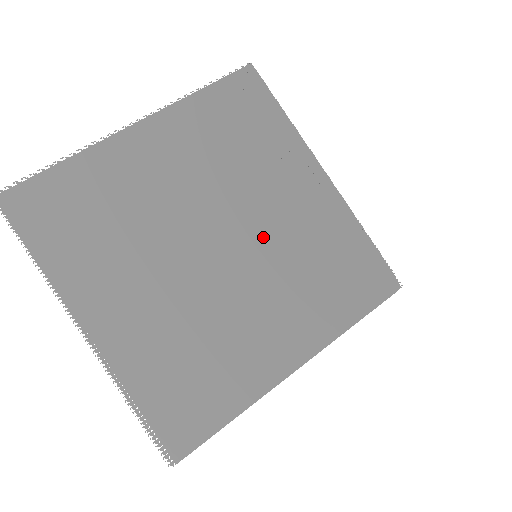
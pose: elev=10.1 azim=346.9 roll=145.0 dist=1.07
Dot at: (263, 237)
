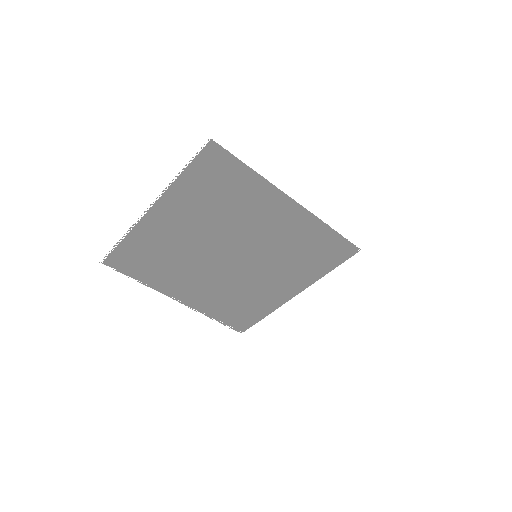
Dot at: (257, 246)
